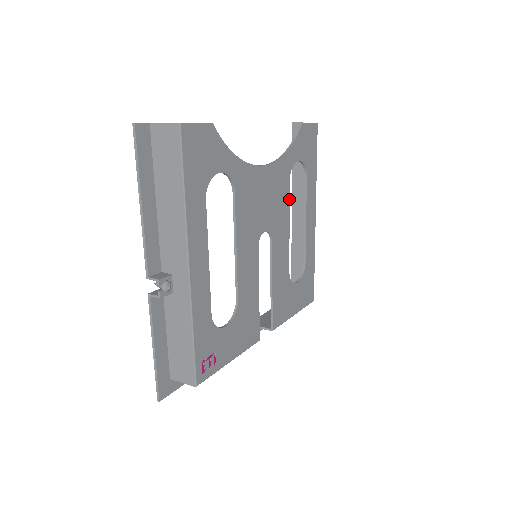
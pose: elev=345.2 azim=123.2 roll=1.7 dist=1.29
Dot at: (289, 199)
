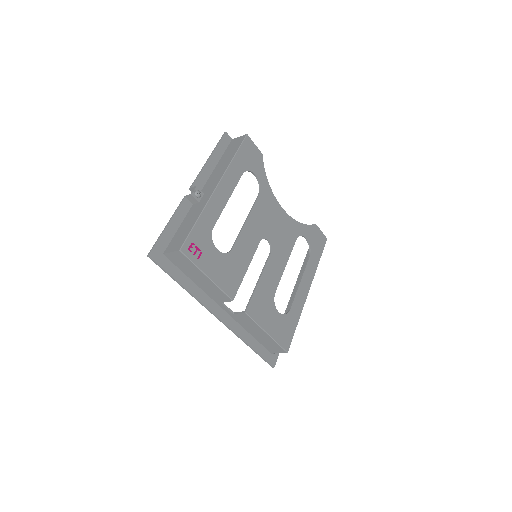
Dot at: (292, 249)
